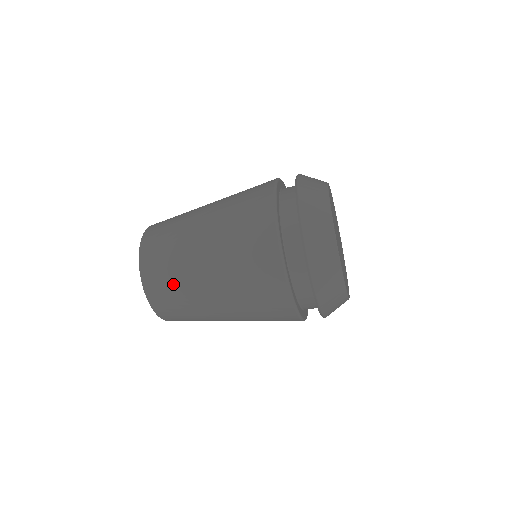
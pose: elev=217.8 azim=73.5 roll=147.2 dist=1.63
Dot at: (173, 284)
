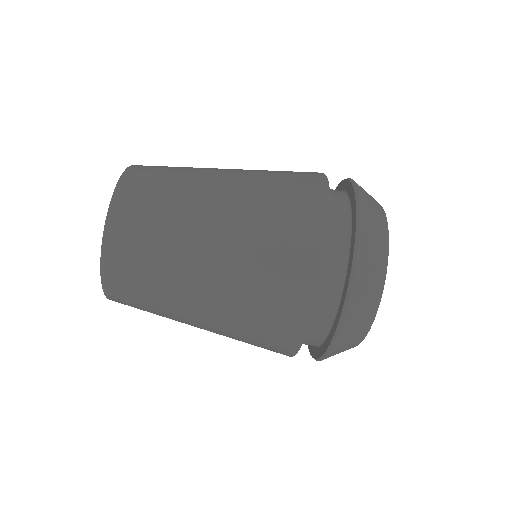
Dot at: (161, 205)
